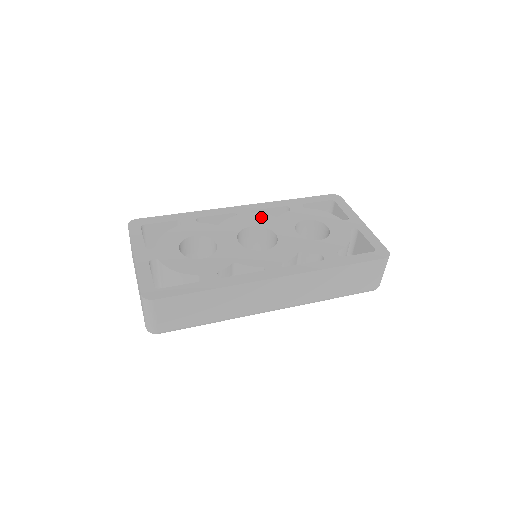
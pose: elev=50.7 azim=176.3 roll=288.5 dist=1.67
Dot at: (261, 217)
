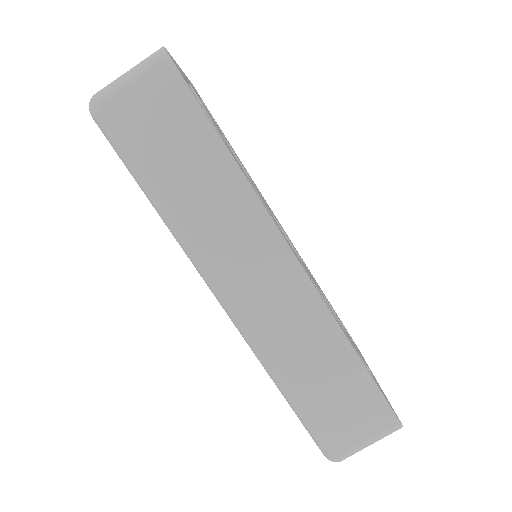
Dot at: occluded
